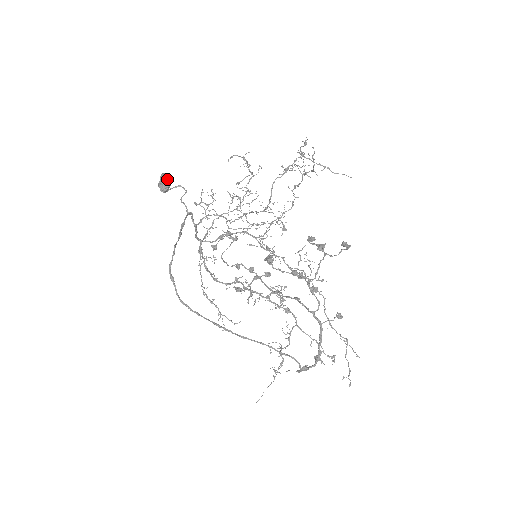
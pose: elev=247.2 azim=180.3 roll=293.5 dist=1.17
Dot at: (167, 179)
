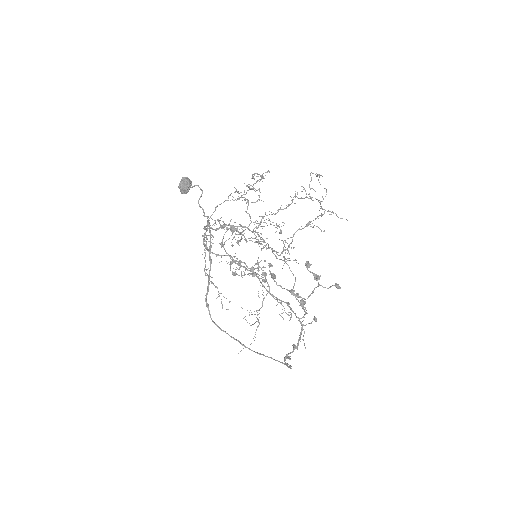
Dot at: (189, 184)
